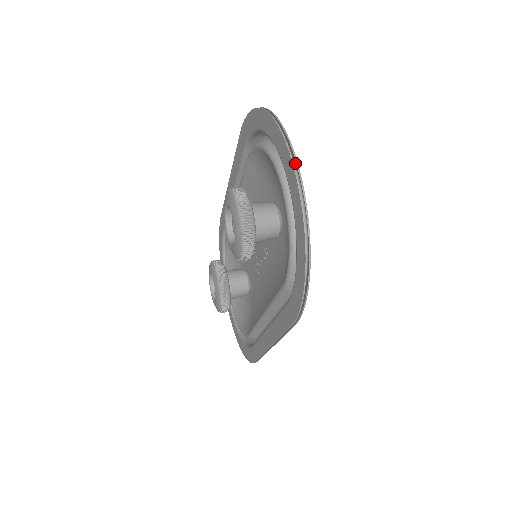
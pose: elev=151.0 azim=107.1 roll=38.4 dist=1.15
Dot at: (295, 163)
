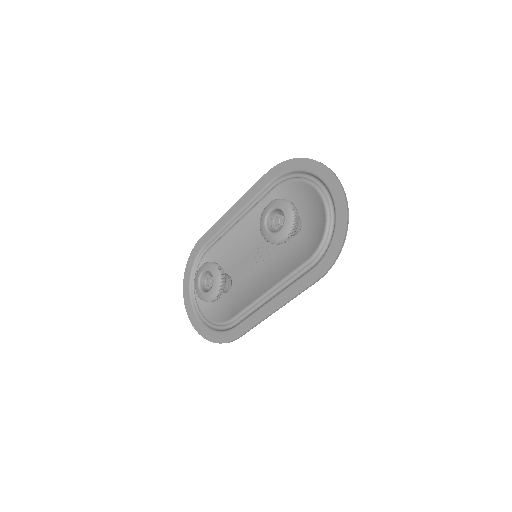
Dot at: (336, 186)
